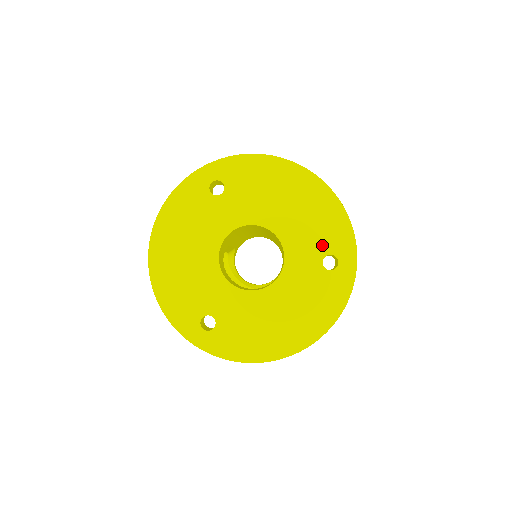
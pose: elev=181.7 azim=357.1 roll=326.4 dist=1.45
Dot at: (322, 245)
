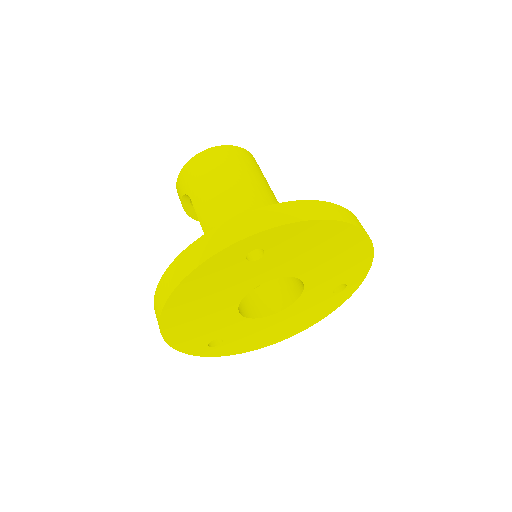
Dot at: (339, 280)
